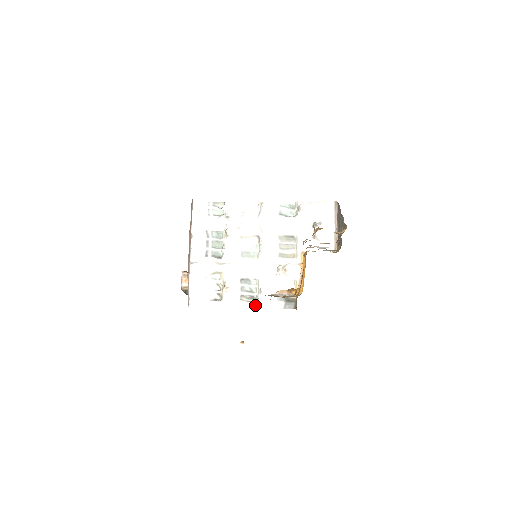
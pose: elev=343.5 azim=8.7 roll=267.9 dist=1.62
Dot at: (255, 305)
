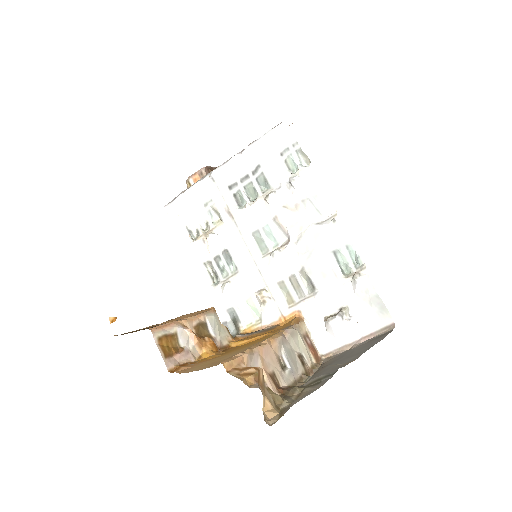
Dot at: (208, 285)
